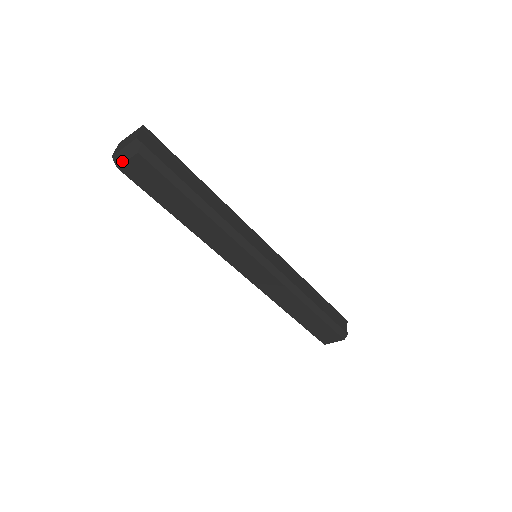
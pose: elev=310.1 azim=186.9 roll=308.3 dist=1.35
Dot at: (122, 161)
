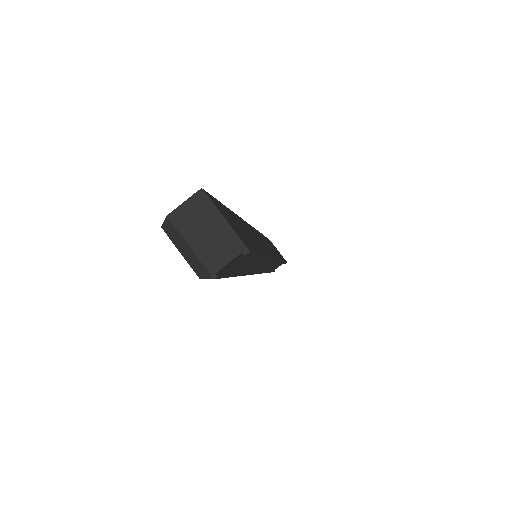
Dot at: (174, 241)
